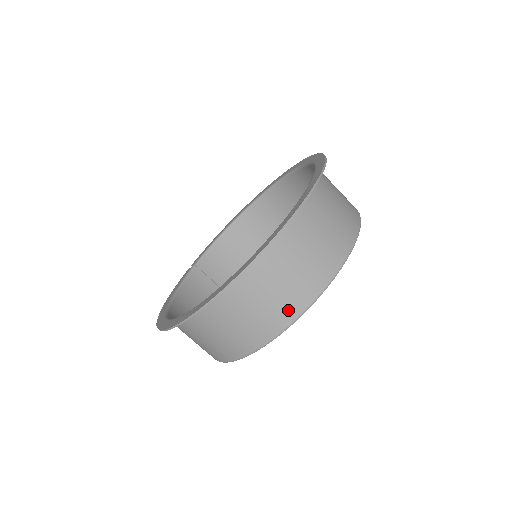
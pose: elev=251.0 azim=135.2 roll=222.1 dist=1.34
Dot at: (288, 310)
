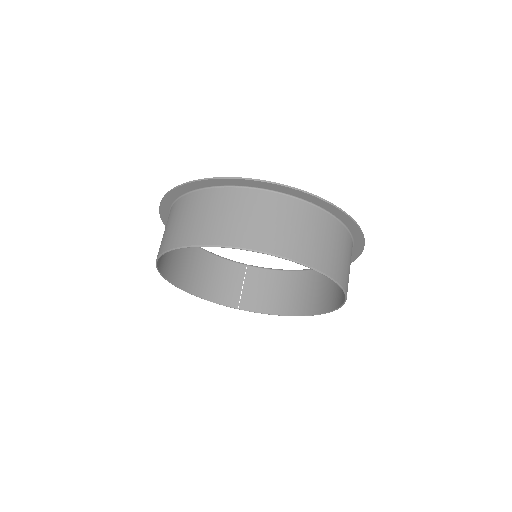
Dot at: (192, 235)
